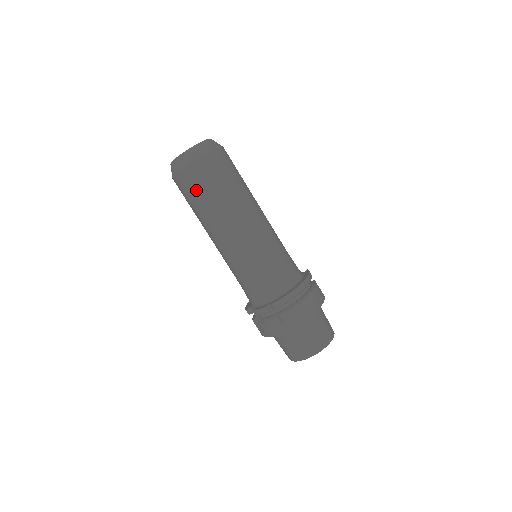
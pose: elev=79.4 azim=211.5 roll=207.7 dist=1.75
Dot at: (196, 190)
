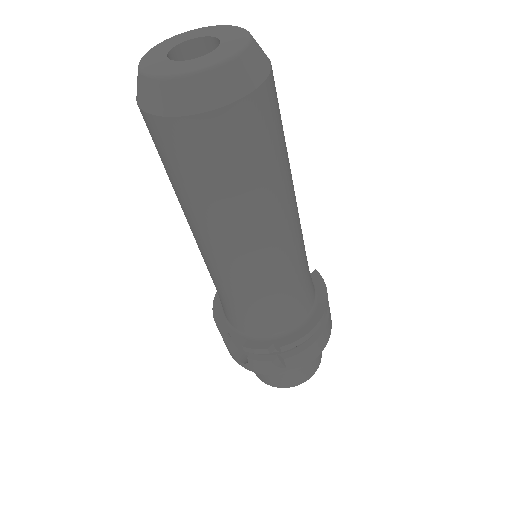
Dot at: (207, 164)
